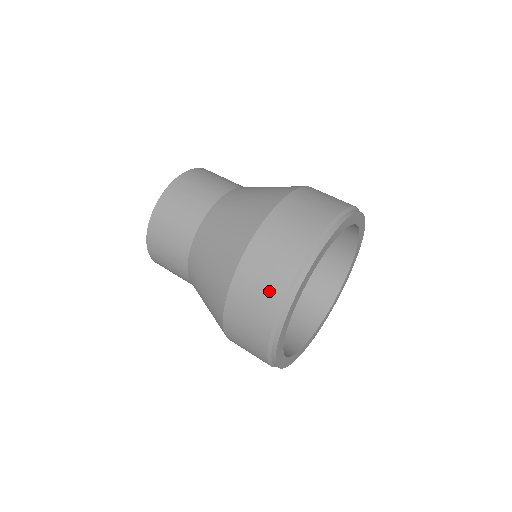
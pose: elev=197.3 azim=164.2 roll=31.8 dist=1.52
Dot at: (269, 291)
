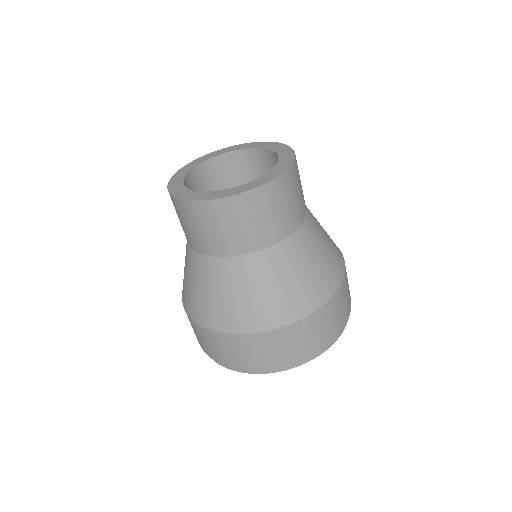
Dot at: (243, 361)
